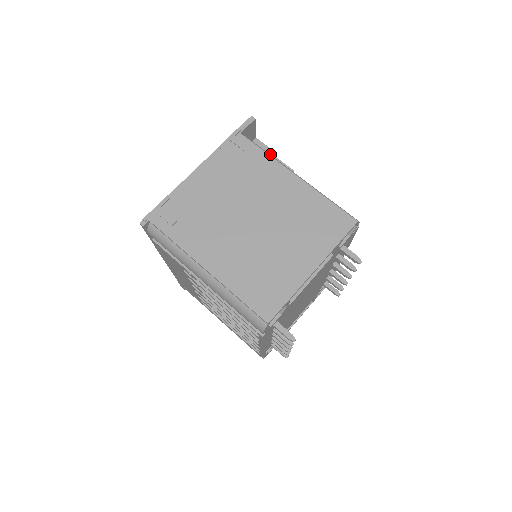
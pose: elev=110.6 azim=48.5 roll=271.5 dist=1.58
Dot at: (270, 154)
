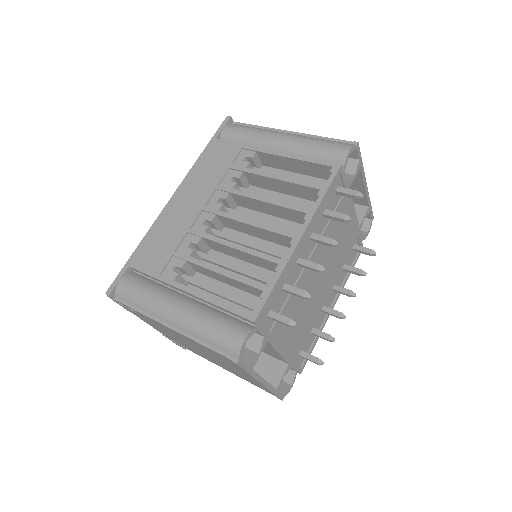
Dot at: occluded
